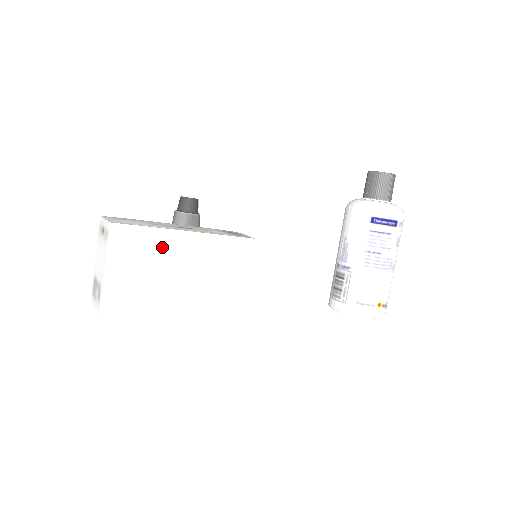
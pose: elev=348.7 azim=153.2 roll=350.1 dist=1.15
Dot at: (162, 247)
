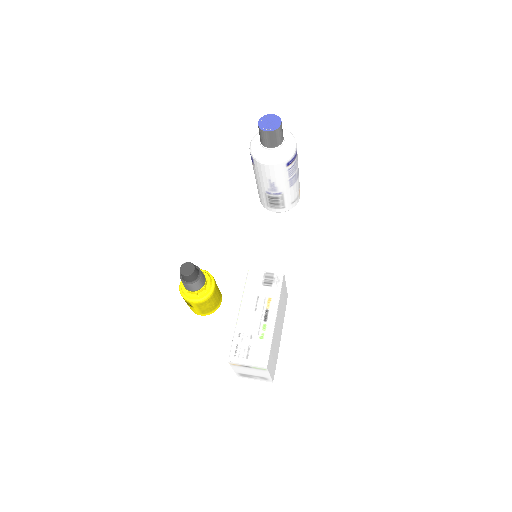
Dot at: (274, 337)
